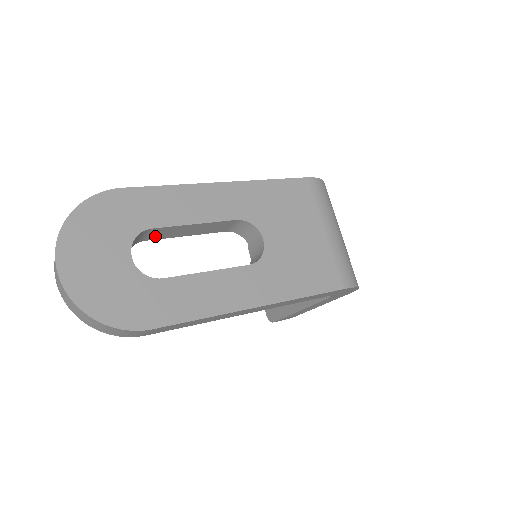
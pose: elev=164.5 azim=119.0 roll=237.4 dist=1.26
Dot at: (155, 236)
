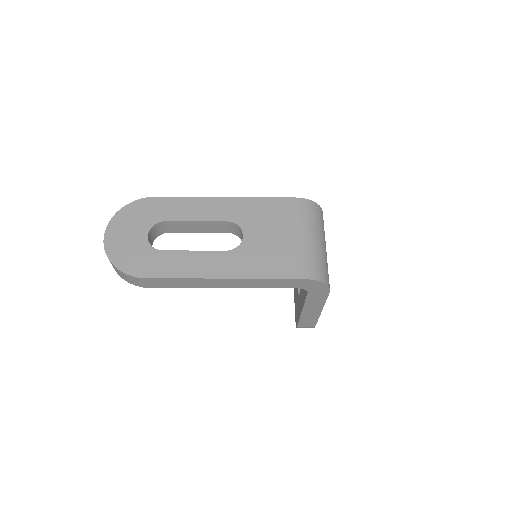
Dot at: (174, 229)
